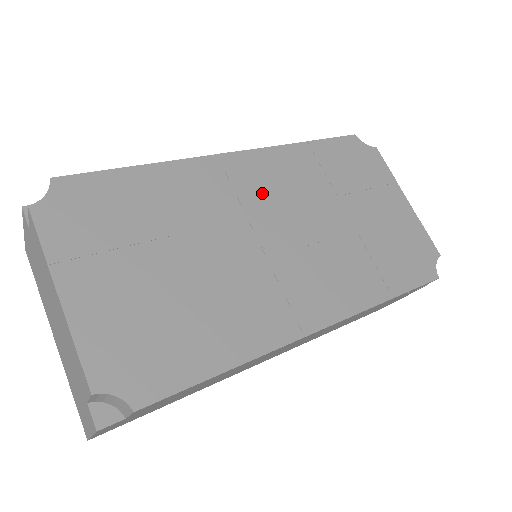
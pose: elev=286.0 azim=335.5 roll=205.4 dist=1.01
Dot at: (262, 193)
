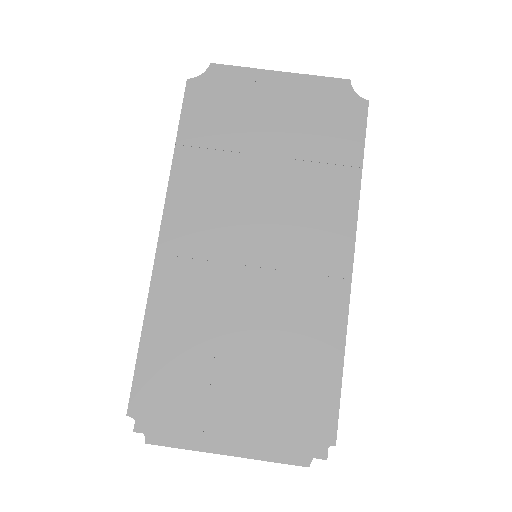
Dot at: (211, 233)
